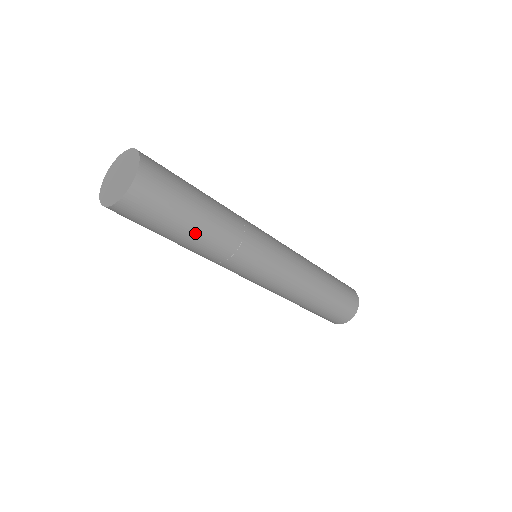
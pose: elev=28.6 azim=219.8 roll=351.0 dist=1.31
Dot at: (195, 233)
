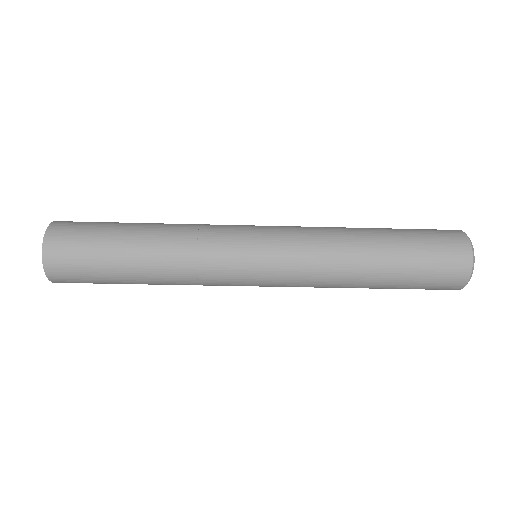
Dot at: (135, 263)
